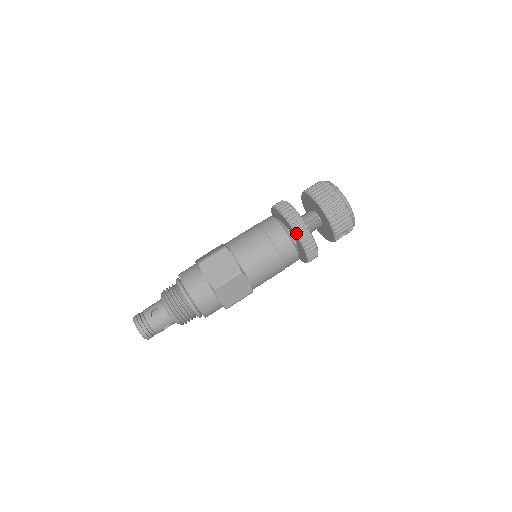
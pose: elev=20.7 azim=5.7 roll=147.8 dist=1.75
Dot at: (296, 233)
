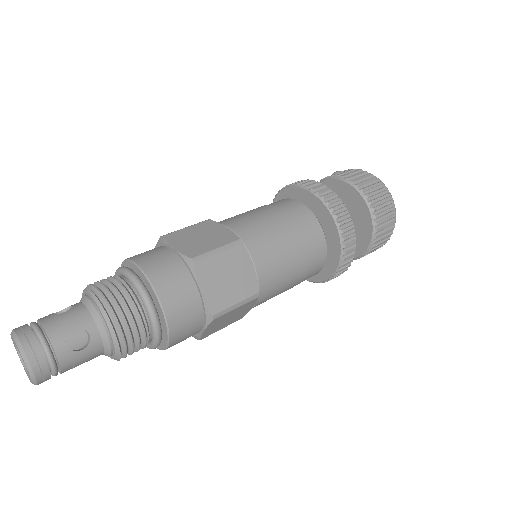
Dot at: (343, 252)
